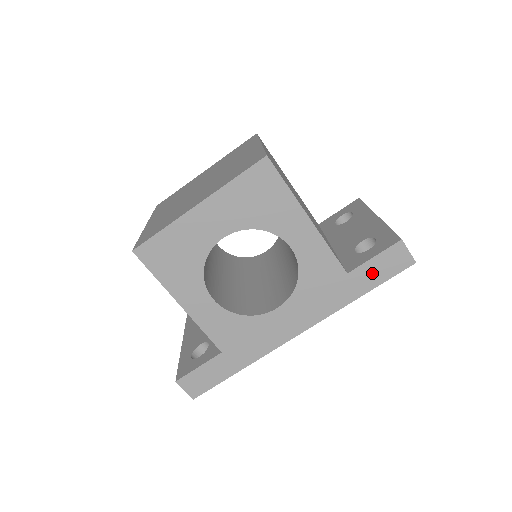
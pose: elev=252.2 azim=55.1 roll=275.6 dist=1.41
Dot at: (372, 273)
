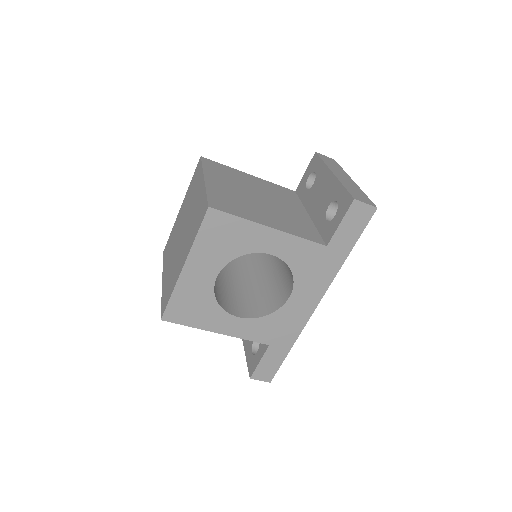
Dot at: (346, 235)
